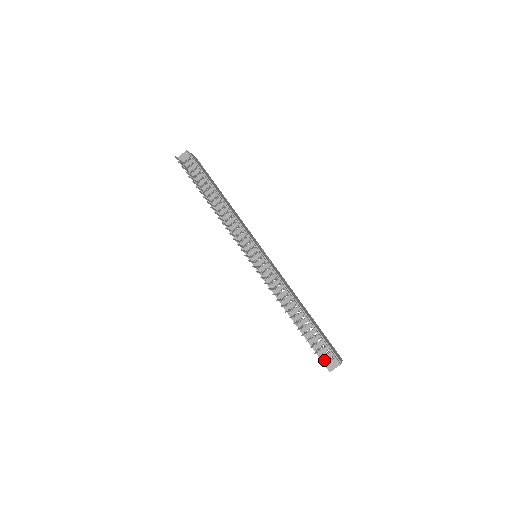
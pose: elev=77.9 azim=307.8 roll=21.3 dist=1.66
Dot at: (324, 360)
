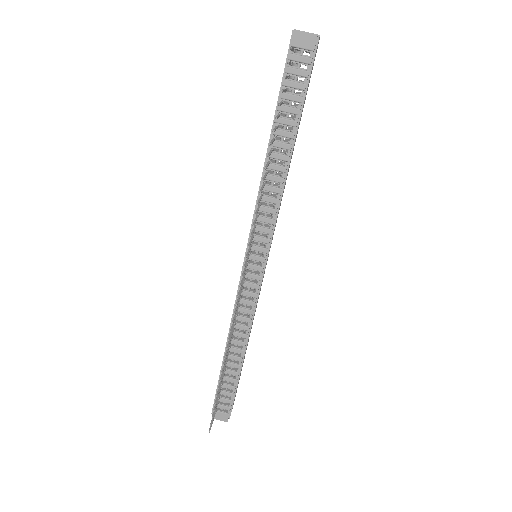
Dot at: (217, 407)
